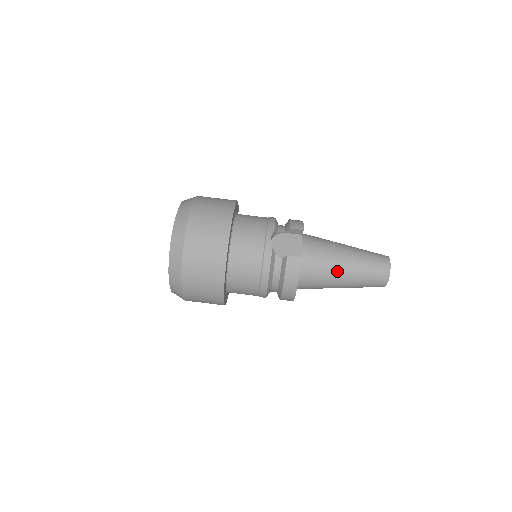
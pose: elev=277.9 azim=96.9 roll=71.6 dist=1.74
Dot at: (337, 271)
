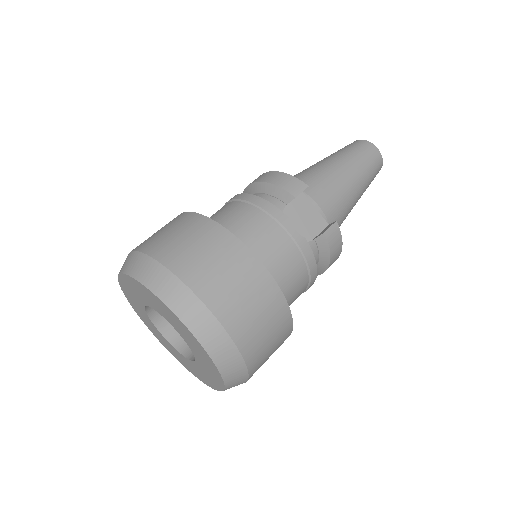
Dot at: (352, 200)
